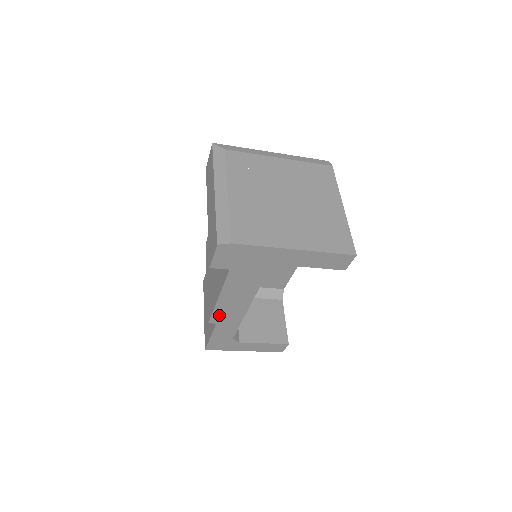
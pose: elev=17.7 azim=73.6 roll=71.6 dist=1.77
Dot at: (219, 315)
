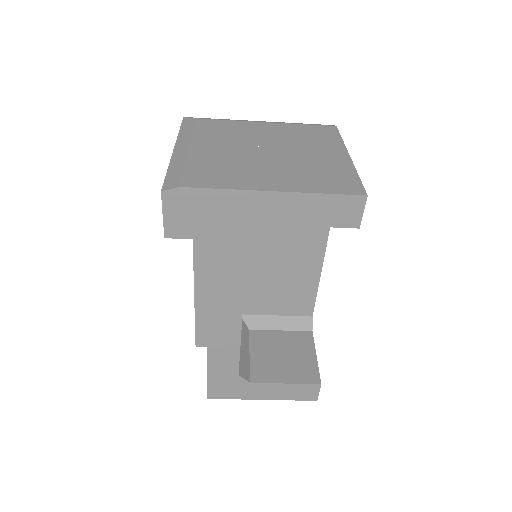
Dot at: (206, 330)
